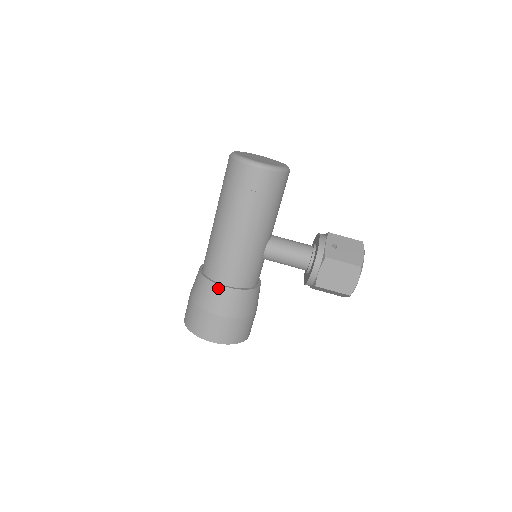
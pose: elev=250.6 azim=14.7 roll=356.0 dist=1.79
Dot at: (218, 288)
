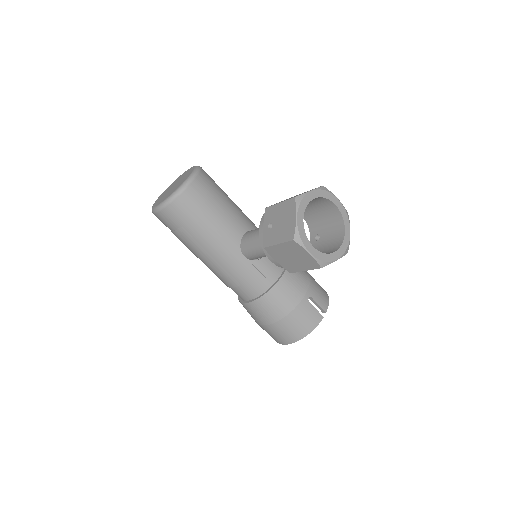
Dot at: (244, 305)
